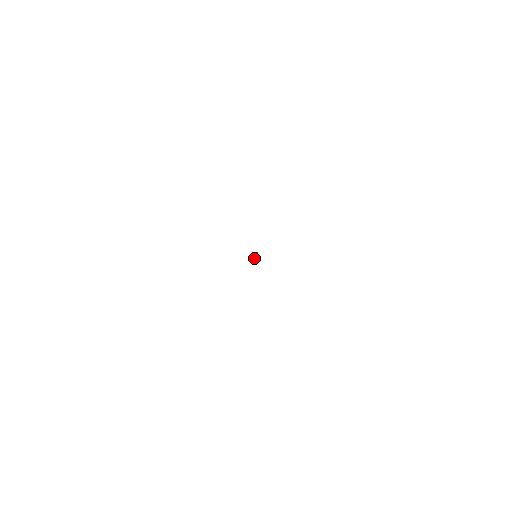
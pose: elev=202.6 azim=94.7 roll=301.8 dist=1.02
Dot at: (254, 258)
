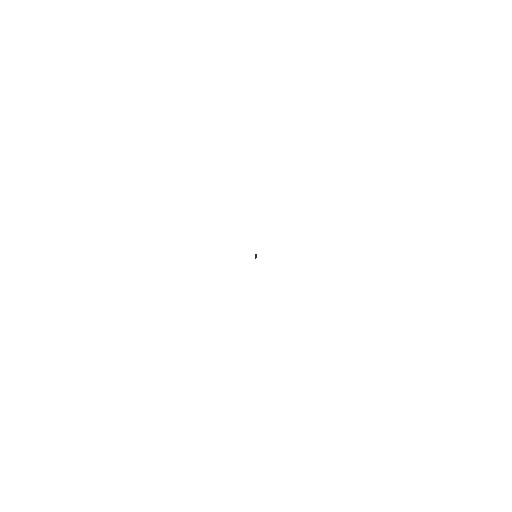
Dot at: (255, 256)
